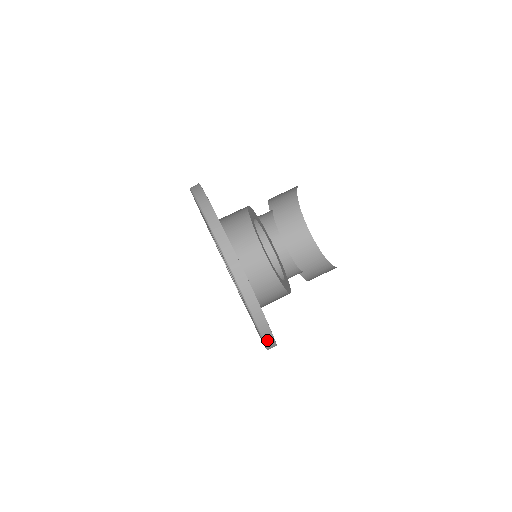
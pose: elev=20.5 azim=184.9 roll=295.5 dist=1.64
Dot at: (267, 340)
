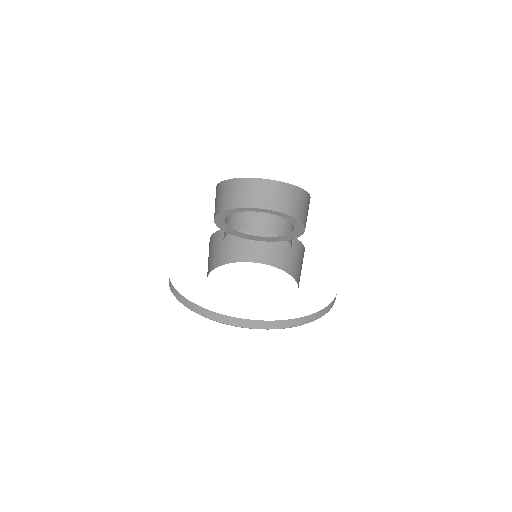
Dot at: (291, 325)
